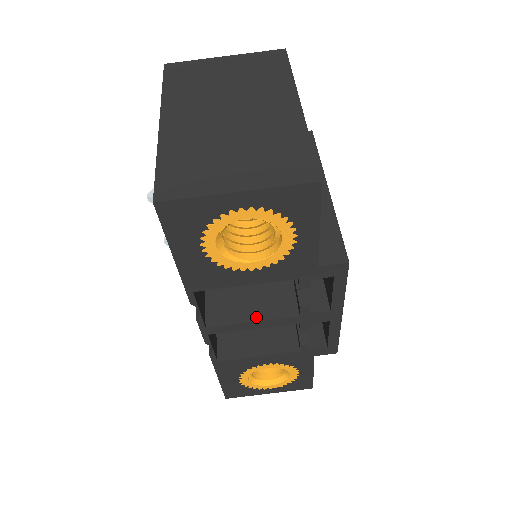
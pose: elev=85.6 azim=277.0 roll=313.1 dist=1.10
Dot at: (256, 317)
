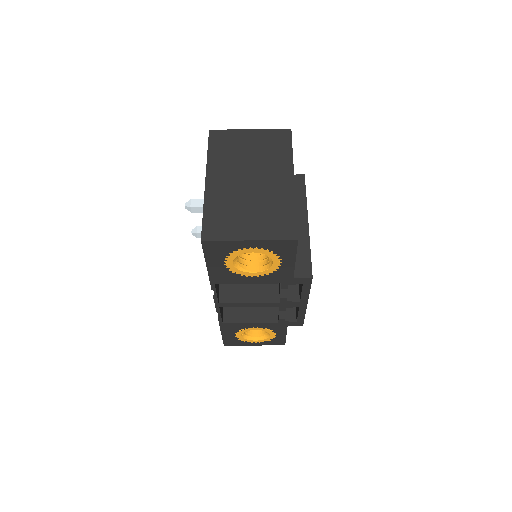
Dot at: (252, 300)
